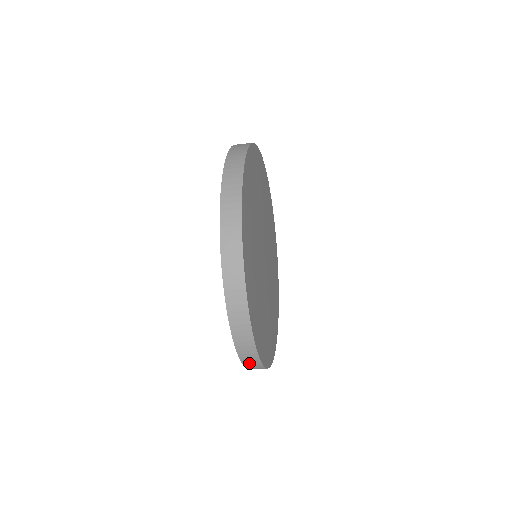
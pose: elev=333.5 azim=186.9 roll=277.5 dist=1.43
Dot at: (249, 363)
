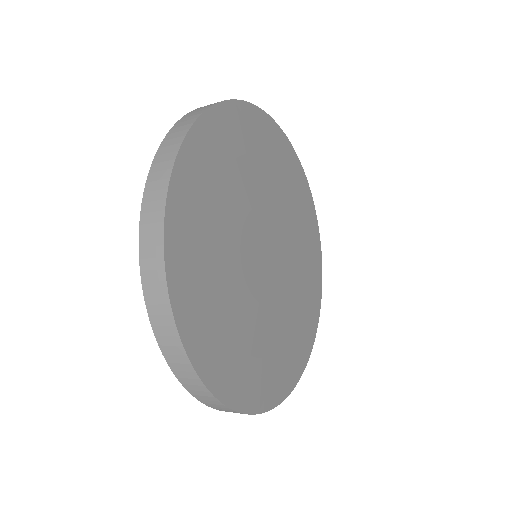
Dot at: occluded
